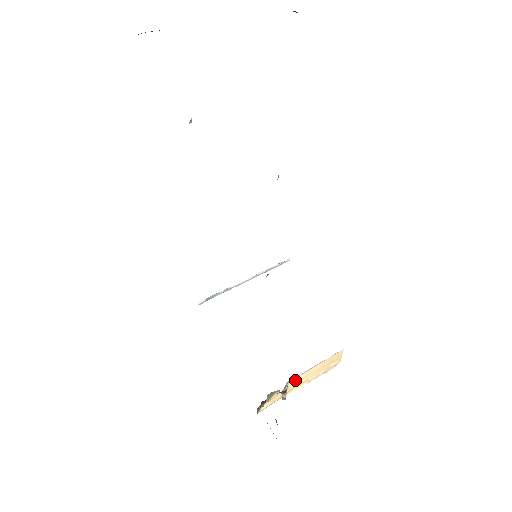
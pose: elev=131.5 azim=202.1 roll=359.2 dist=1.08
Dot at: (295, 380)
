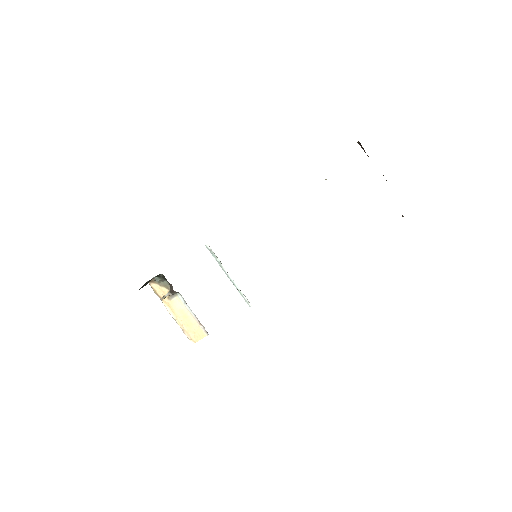
Dot at: (179, 302)
